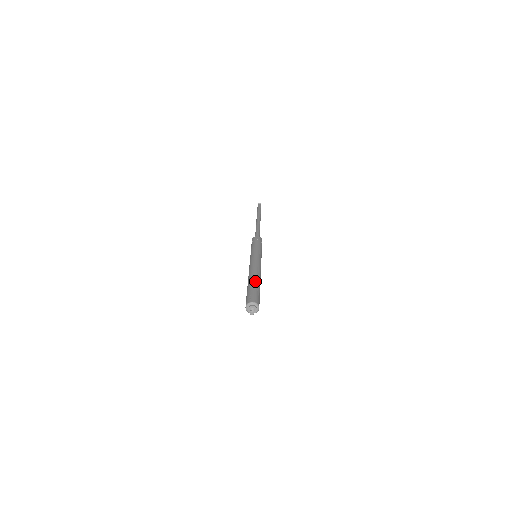
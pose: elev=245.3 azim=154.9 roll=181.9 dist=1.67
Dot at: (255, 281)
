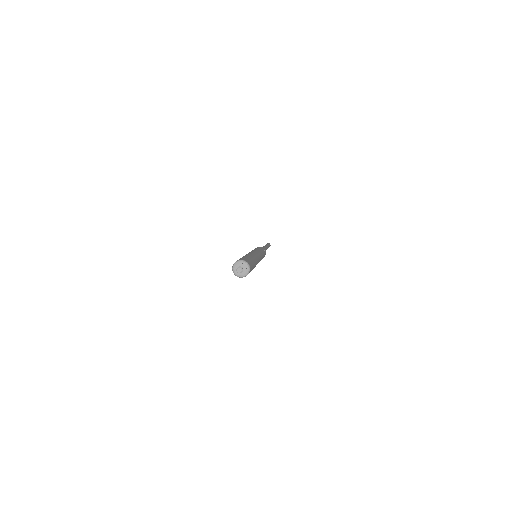
Dot at: (249, 255)
